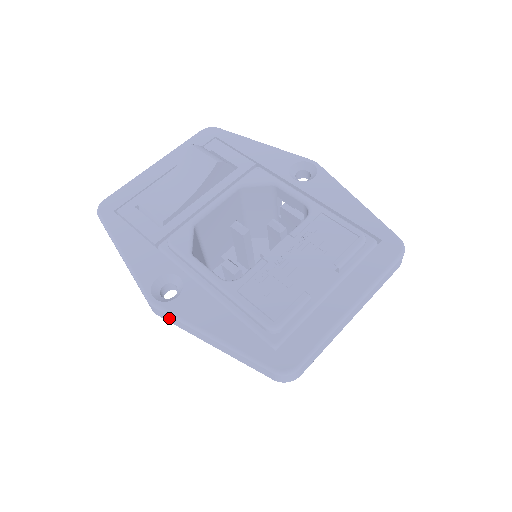
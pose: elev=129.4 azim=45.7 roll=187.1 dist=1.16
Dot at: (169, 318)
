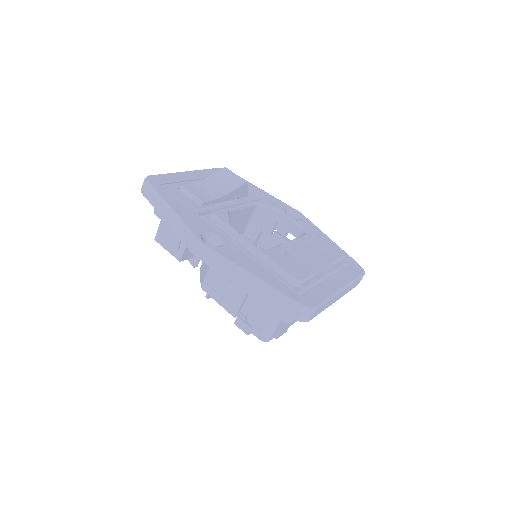
Dot at: (213, 259)
